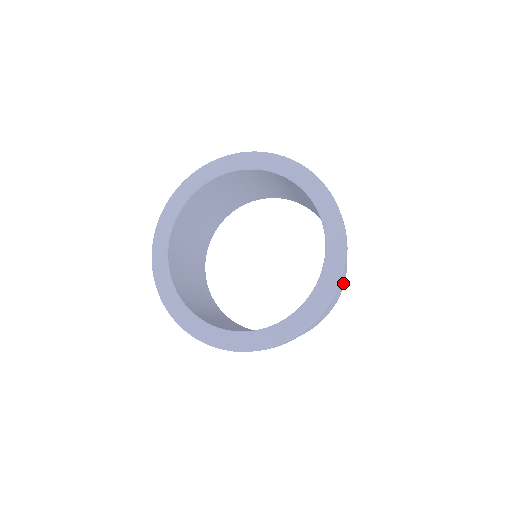
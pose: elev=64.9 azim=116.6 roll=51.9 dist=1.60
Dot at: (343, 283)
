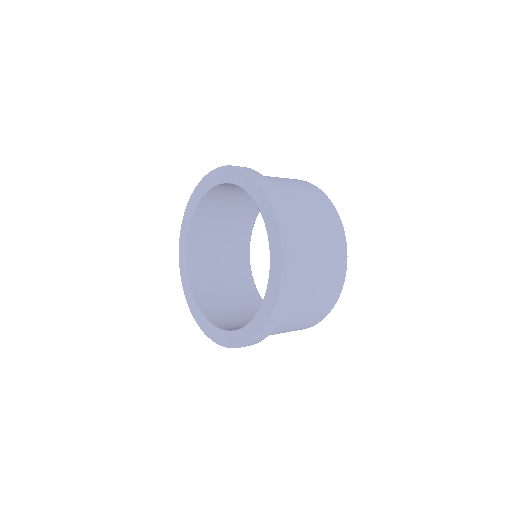
Dot at: (337, 227)
